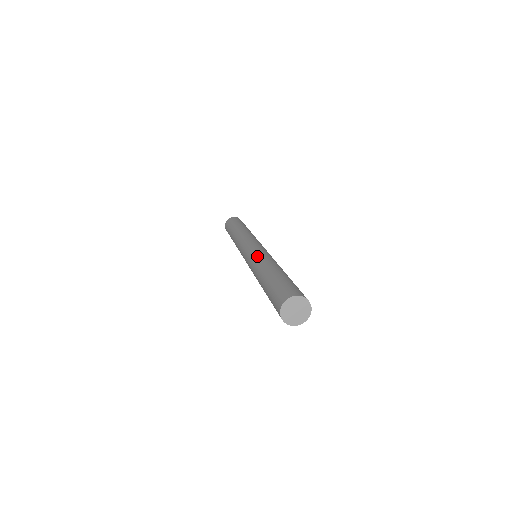
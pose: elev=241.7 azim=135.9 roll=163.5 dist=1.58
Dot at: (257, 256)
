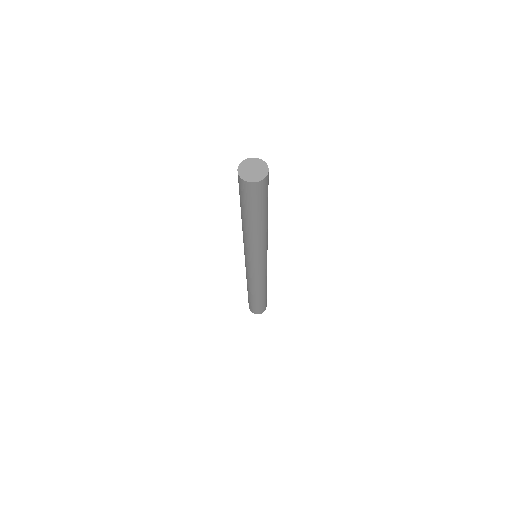
Dot at: occluded
